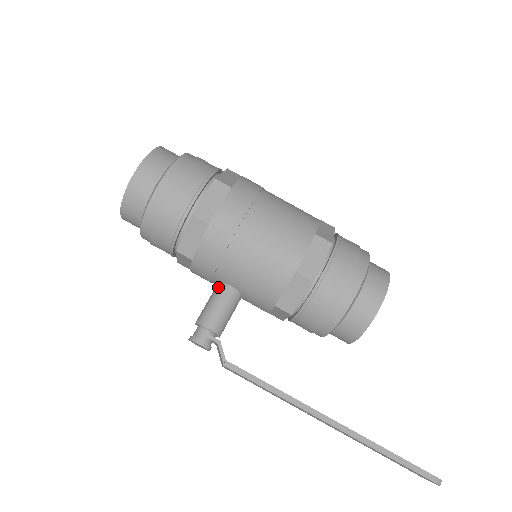
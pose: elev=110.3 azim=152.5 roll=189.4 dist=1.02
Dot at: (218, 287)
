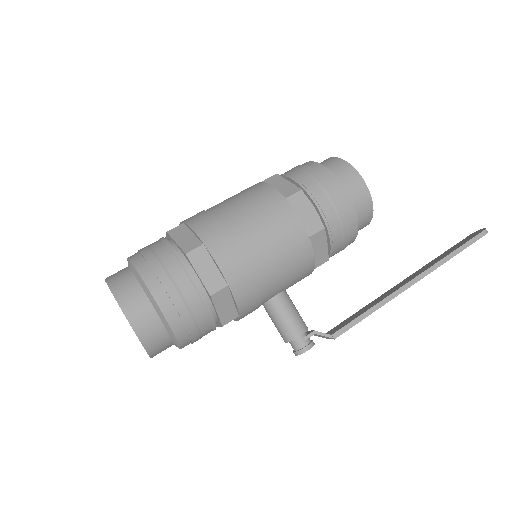
Dot at: (269, 306)
